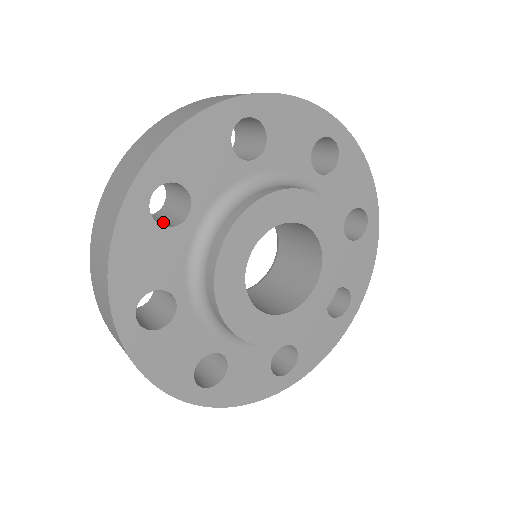
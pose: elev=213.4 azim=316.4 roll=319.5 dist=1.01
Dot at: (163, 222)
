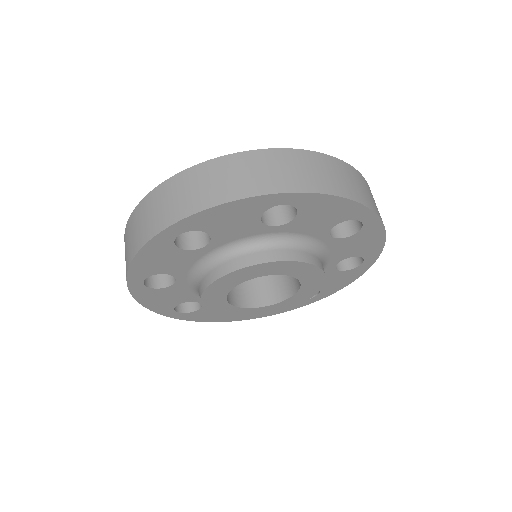
Dot at: occluded
